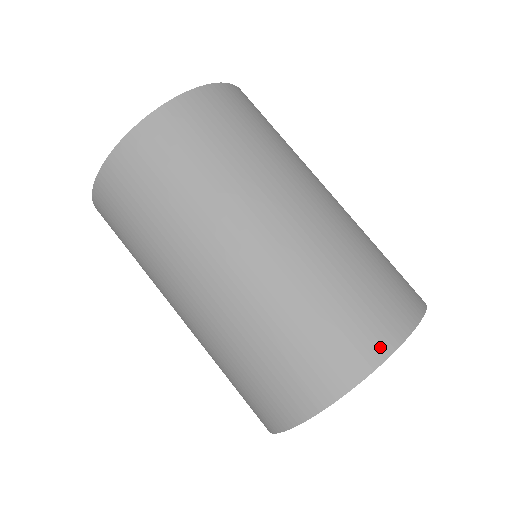
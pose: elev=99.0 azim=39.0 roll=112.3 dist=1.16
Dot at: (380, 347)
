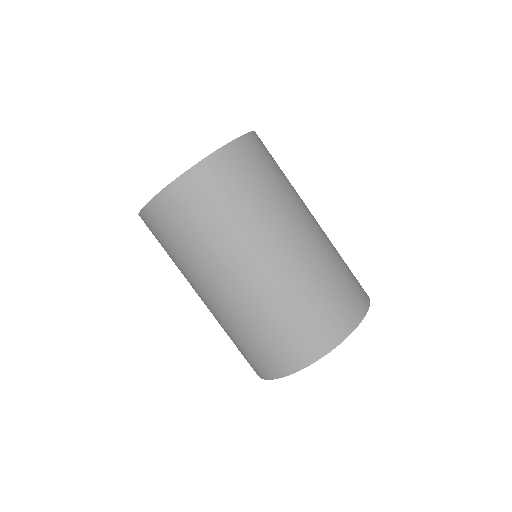
Dot at: (305, 359)
